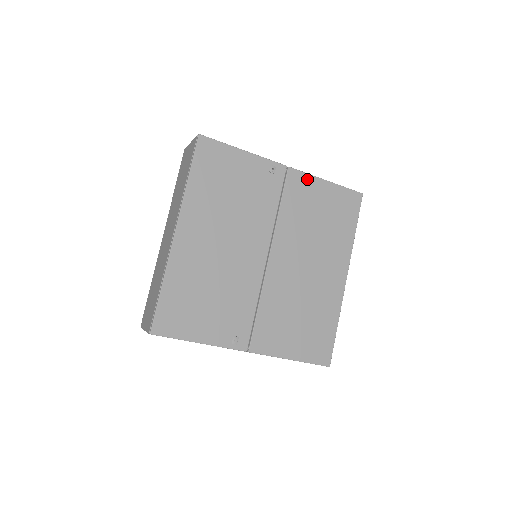
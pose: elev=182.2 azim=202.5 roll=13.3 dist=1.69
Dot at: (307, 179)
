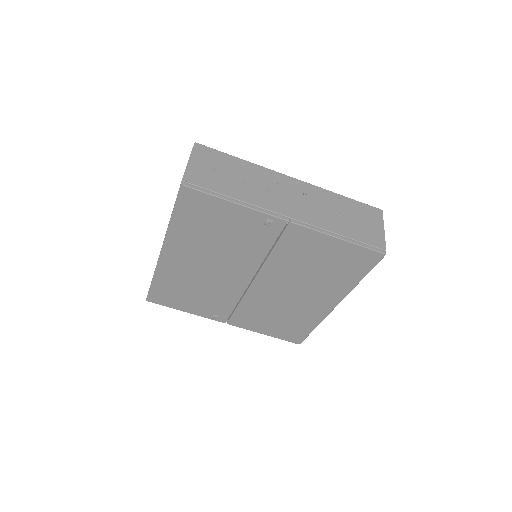
Dot at: (312, 234)
